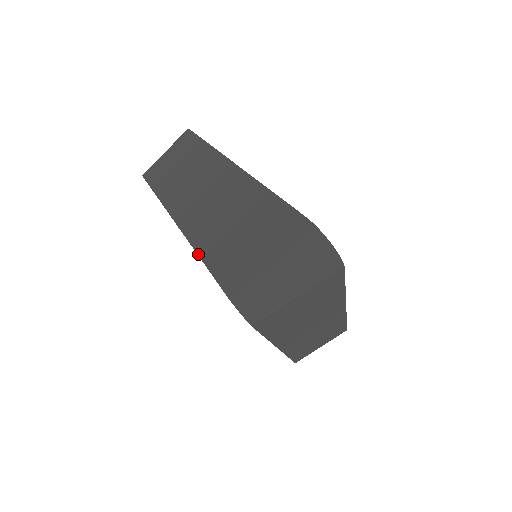
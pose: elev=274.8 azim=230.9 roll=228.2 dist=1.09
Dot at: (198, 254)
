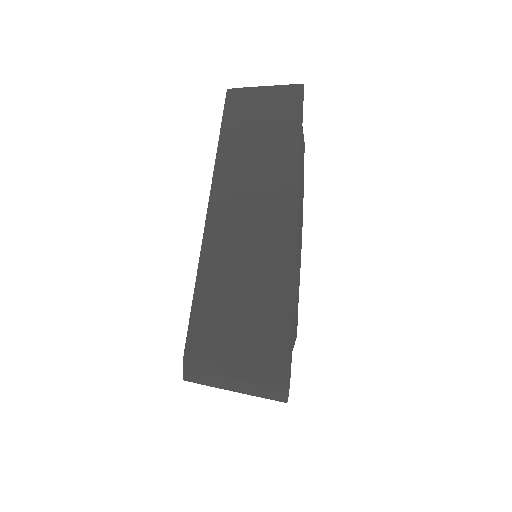
Dot at: (197, 274)
